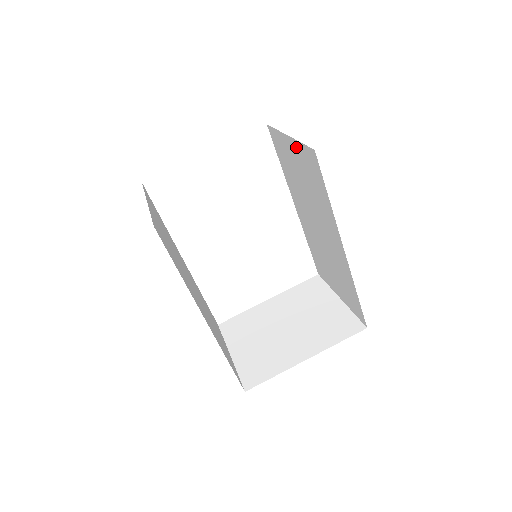
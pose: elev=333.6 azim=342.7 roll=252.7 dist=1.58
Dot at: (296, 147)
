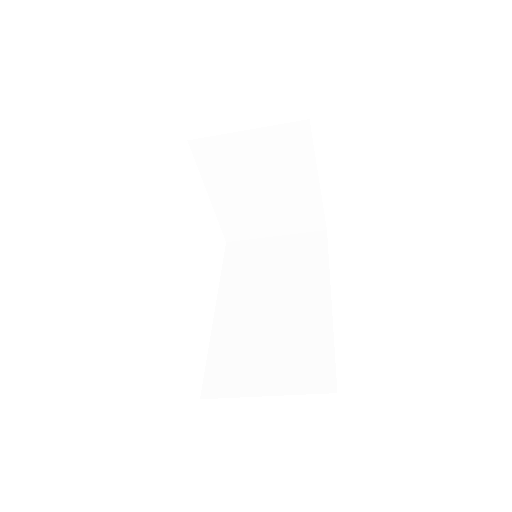
Dot at: (287, 239)
